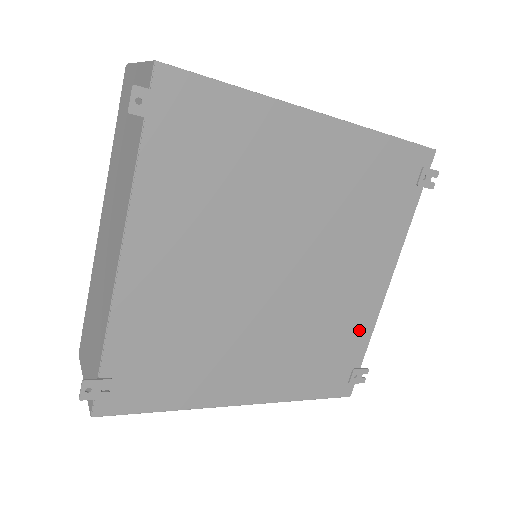
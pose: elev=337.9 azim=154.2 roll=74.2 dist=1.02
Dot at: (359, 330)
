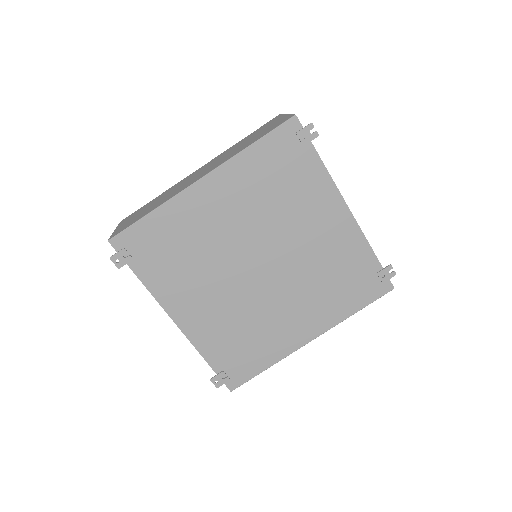
Dot at: (355, 250)
